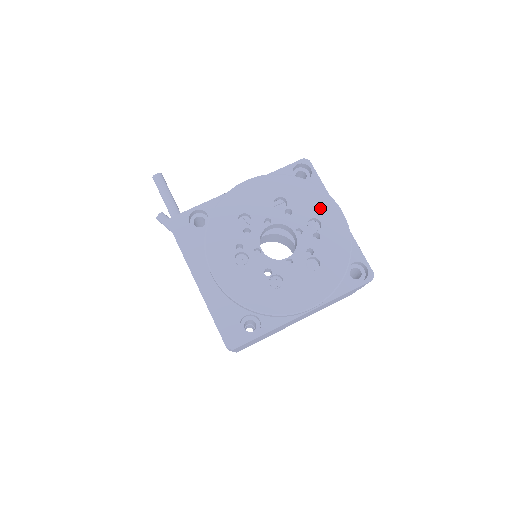
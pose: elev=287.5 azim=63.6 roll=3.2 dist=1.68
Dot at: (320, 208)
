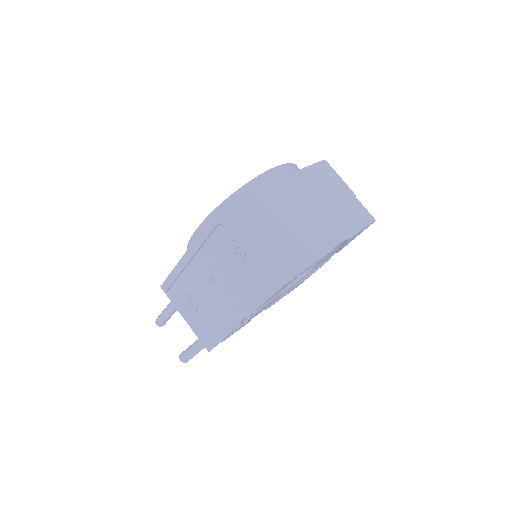
Dot at: occluded
